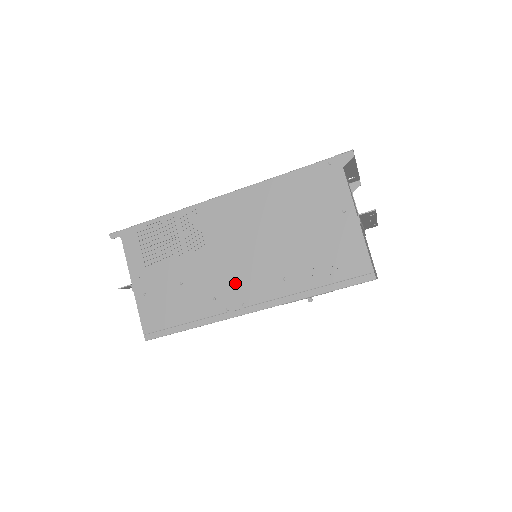
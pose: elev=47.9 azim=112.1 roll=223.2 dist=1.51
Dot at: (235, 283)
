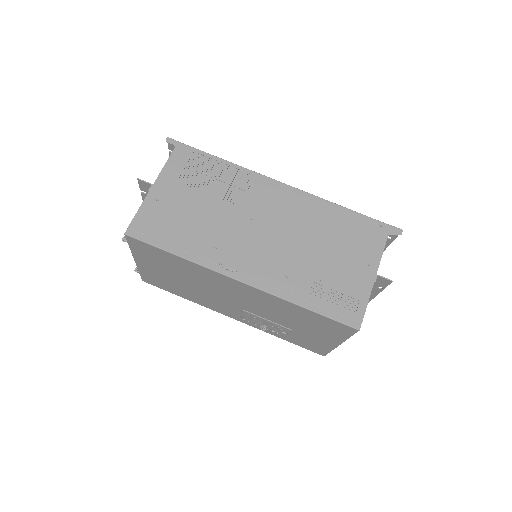
Dot at: (243, 249)
